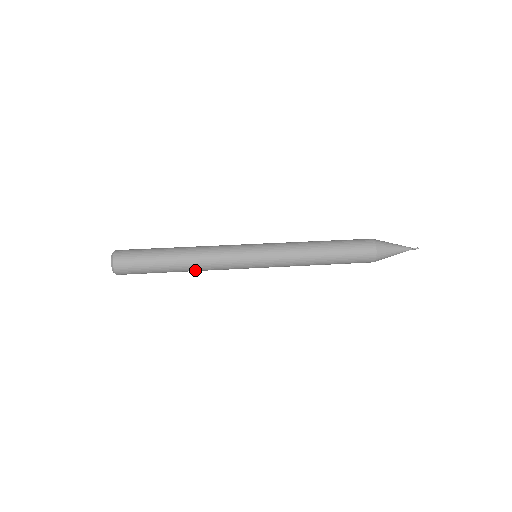
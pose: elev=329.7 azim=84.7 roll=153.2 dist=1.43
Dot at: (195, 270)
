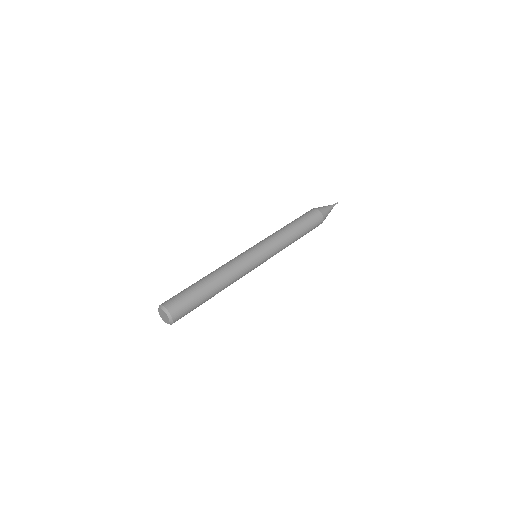
Dot at: (226, 286)
